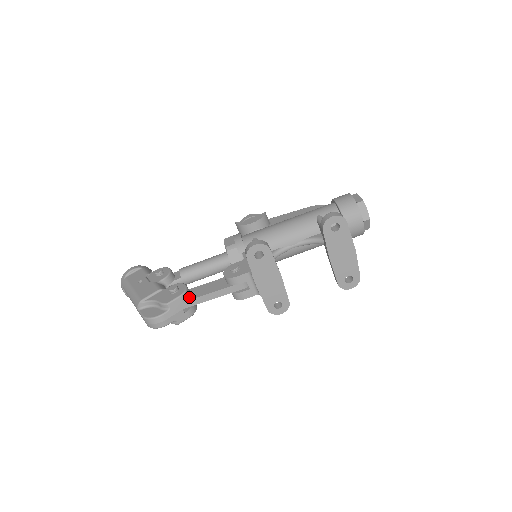
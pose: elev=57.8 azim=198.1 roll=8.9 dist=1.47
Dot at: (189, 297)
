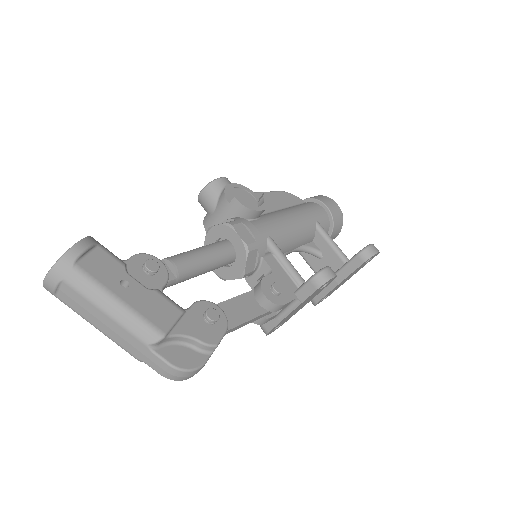
Dot at: occluded
